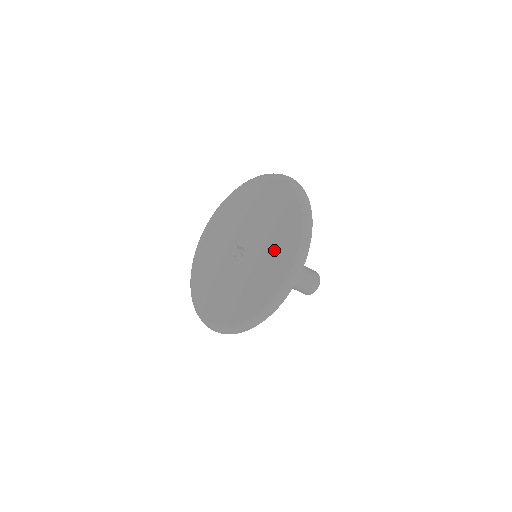
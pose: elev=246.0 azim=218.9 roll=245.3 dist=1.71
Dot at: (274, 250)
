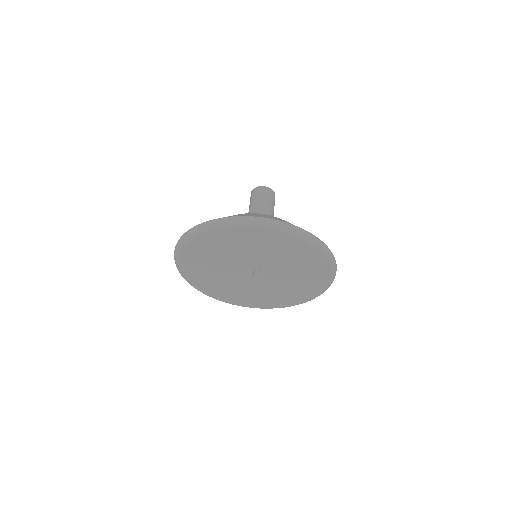
Dot at: (302, 274)
